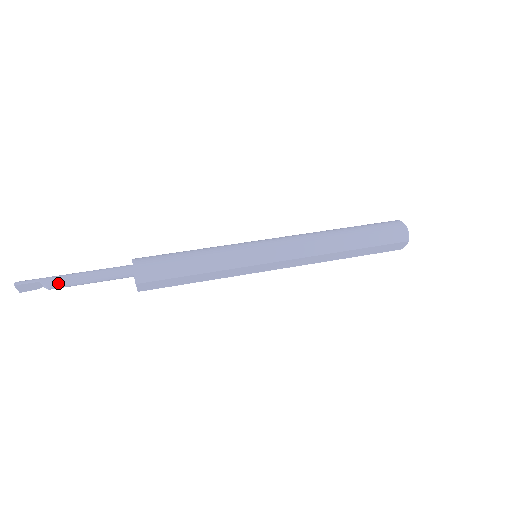
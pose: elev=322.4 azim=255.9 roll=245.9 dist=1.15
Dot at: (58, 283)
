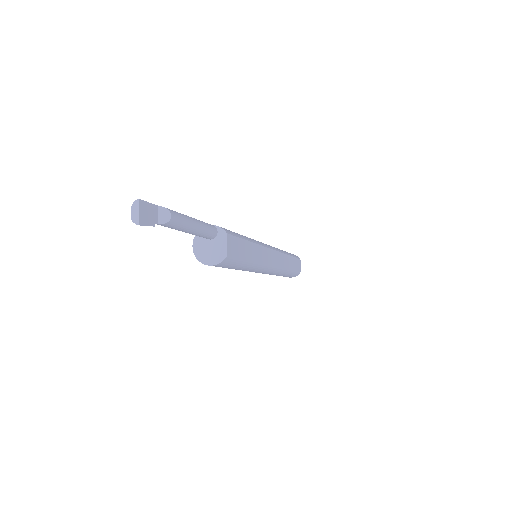
Dot at: (175, 212)
